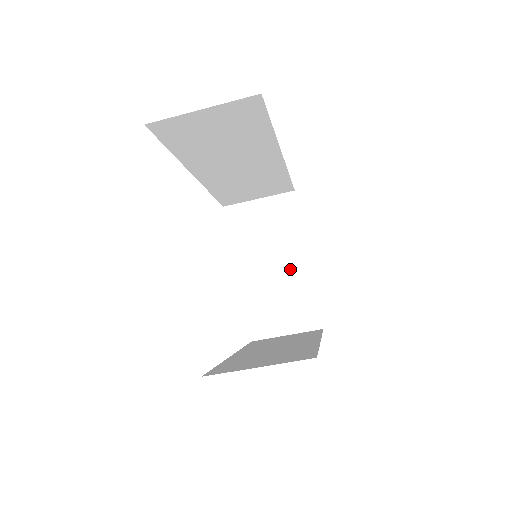
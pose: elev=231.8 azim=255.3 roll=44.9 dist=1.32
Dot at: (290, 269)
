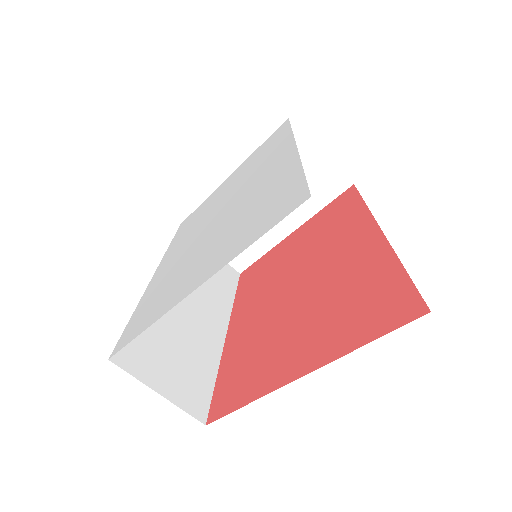
Dot at: occluded
